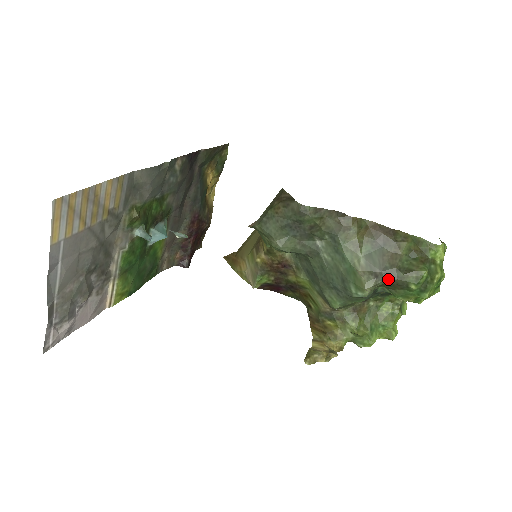
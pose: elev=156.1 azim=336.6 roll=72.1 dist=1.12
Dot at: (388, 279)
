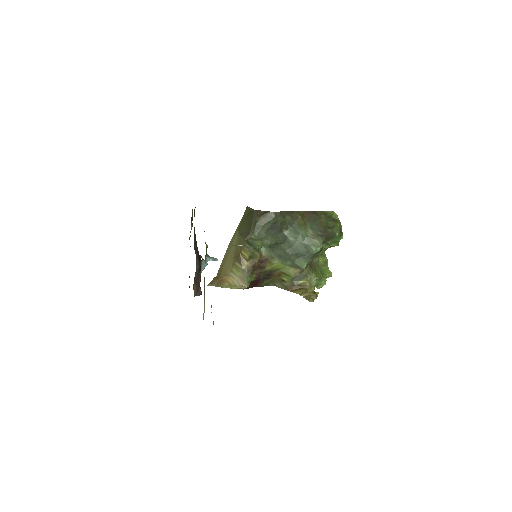
Dot at: (326, 235)
